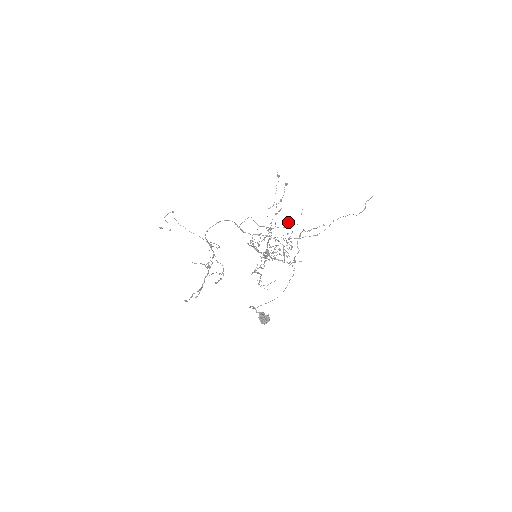
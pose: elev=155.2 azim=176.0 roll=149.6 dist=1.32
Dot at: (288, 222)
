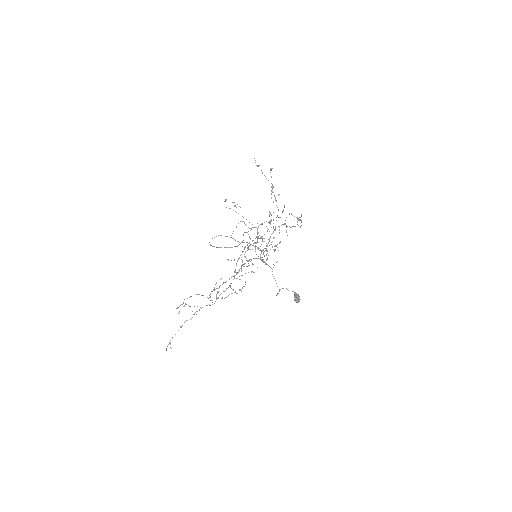
Dot at: (283, 210)
